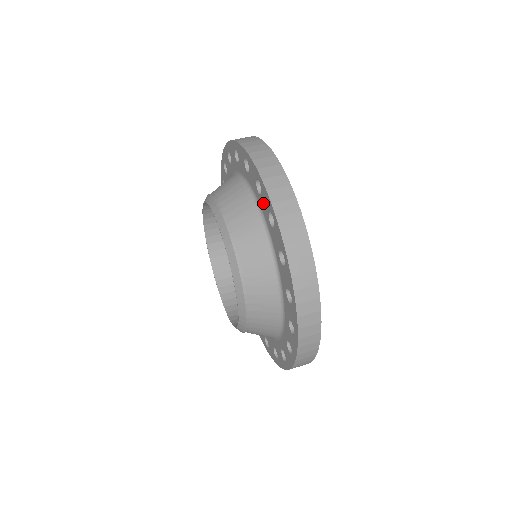
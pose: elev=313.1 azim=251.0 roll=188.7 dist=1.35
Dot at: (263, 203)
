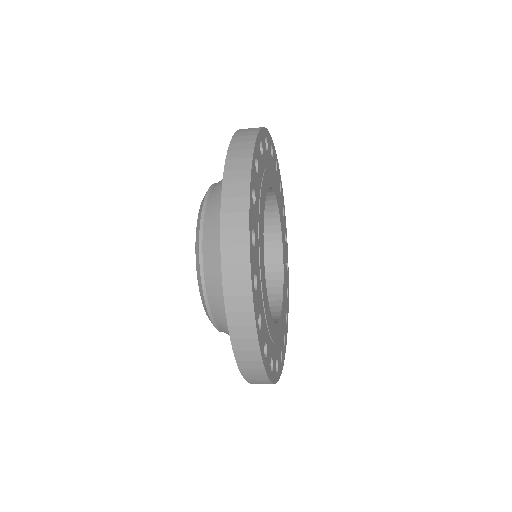
Dot at: occluded
